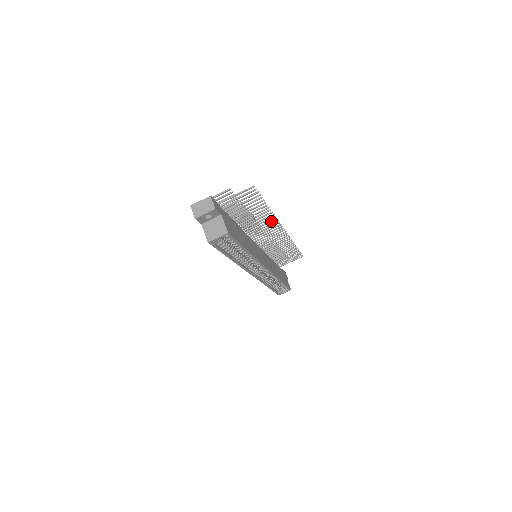
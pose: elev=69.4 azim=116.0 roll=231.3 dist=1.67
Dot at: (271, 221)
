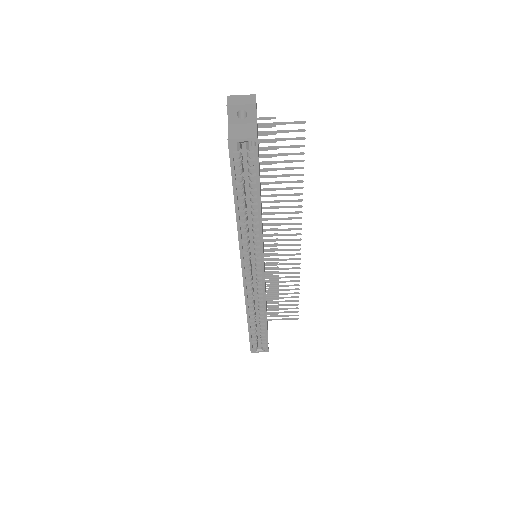
Dot at: (294, 212)
